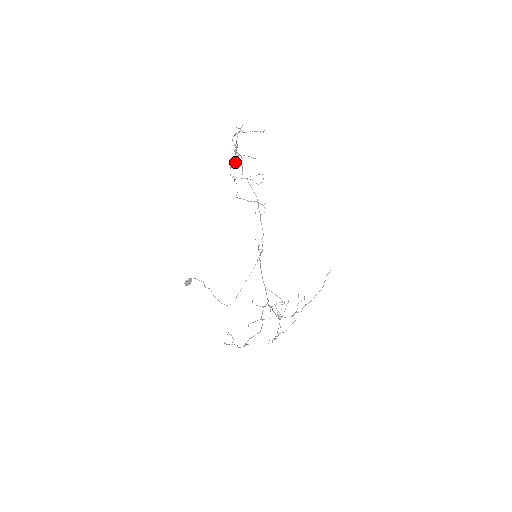
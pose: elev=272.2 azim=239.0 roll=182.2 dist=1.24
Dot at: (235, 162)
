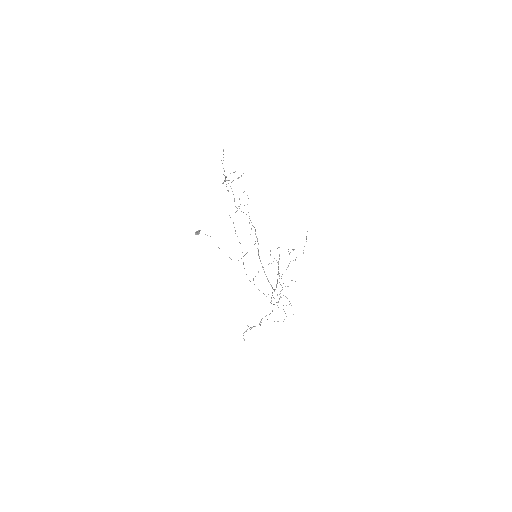
Dot at: occluded
